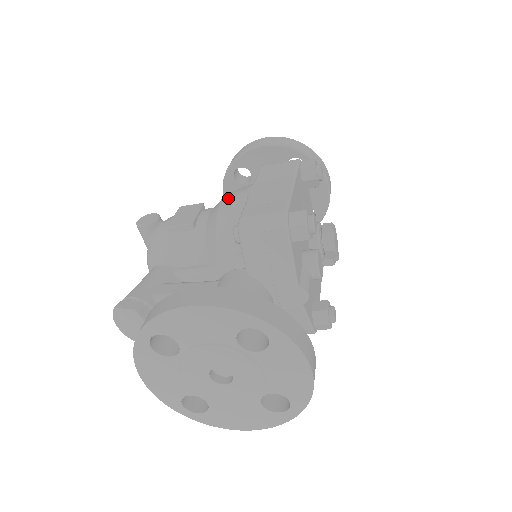
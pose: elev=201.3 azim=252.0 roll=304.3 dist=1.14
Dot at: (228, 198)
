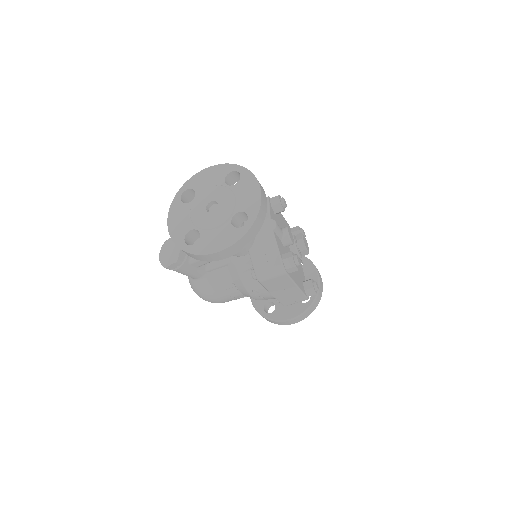
Dot at: occluded
